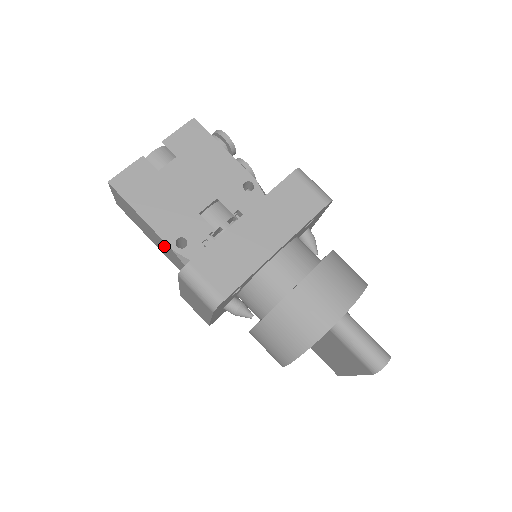
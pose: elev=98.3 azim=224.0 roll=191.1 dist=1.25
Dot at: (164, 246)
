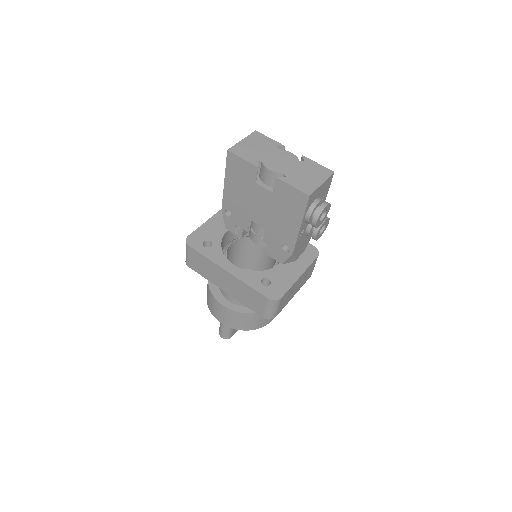
Dot at: occluded
